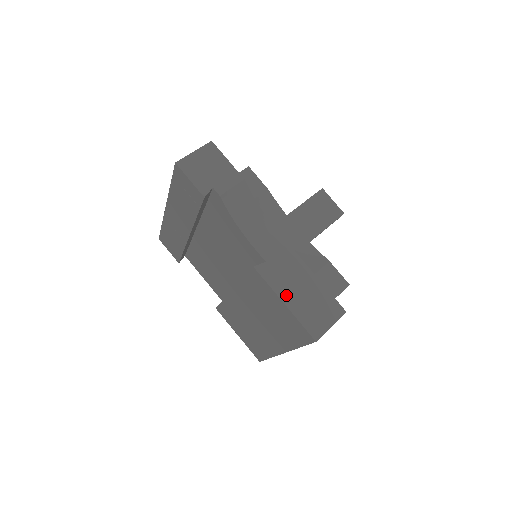
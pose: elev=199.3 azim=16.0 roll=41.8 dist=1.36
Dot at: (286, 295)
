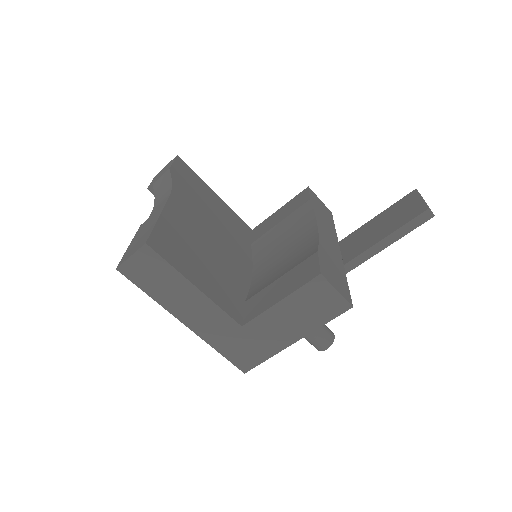
Dot at: (135, 239)
